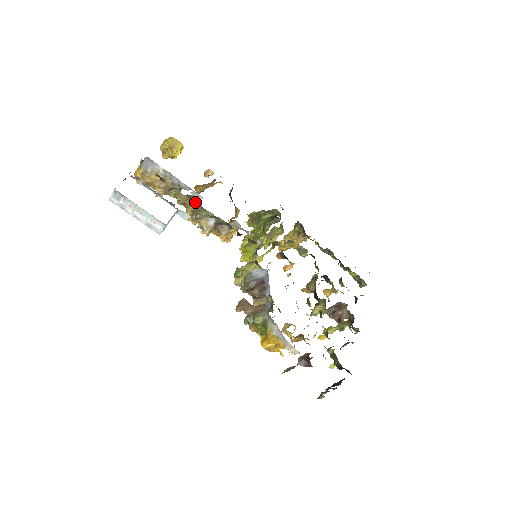
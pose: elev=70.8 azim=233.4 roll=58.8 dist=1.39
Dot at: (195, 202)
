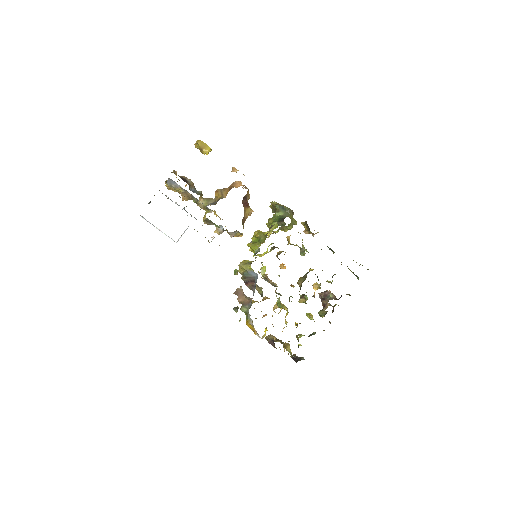
Dot at: occluded
